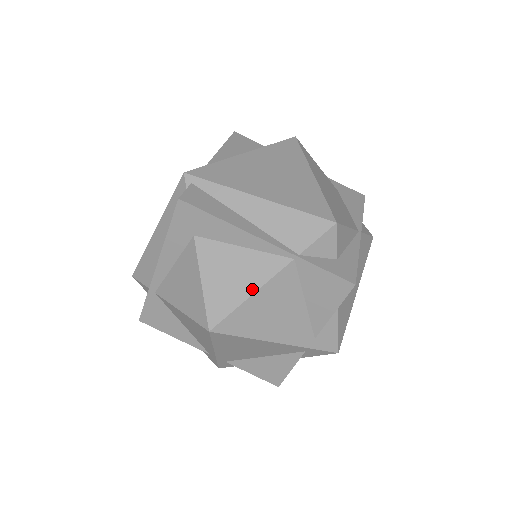
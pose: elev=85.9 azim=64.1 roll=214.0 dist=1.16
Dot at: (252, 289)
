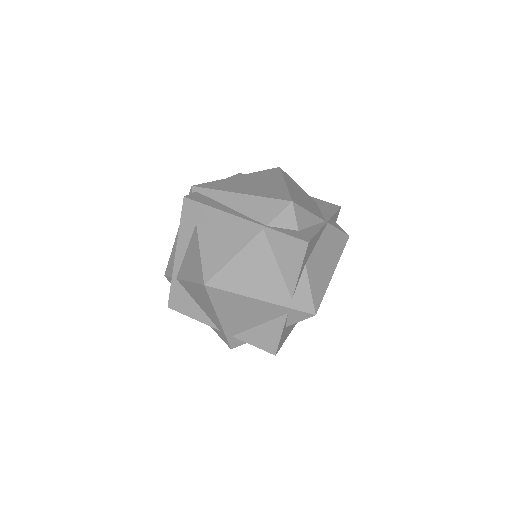
Dot at: (234, 253)
